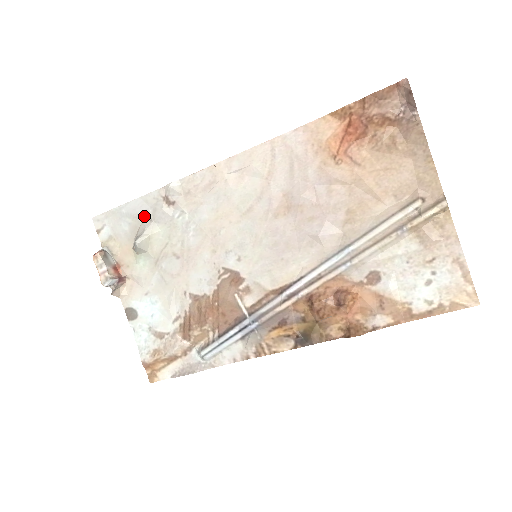
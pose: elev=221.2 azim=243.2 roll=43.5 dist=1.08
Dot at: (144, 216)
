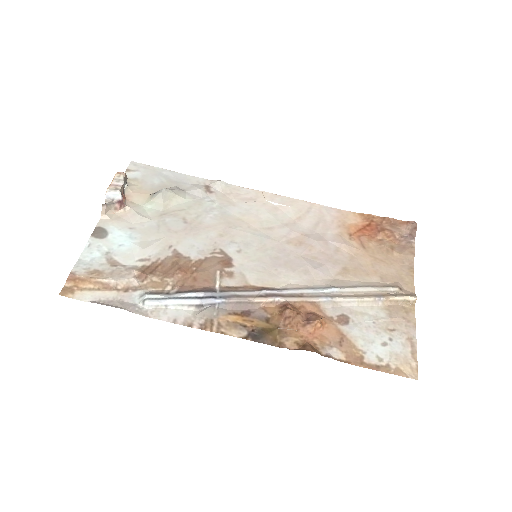
Dot at: (180, 185)
